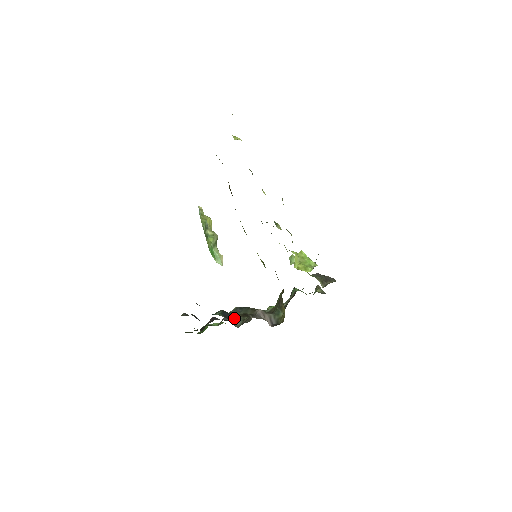
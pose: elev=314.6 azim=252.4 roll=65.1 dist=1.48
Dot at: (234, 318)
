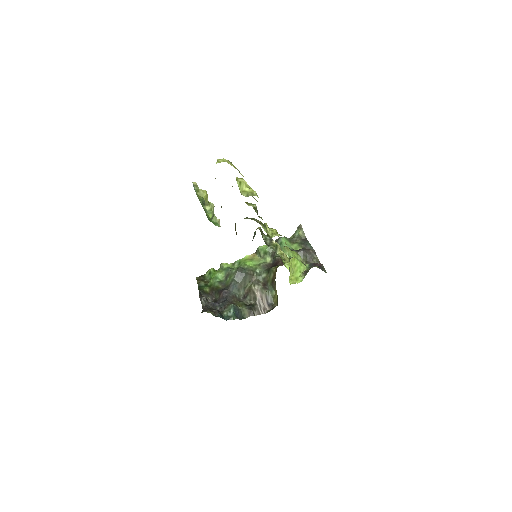
Dot at: (243, 316)
